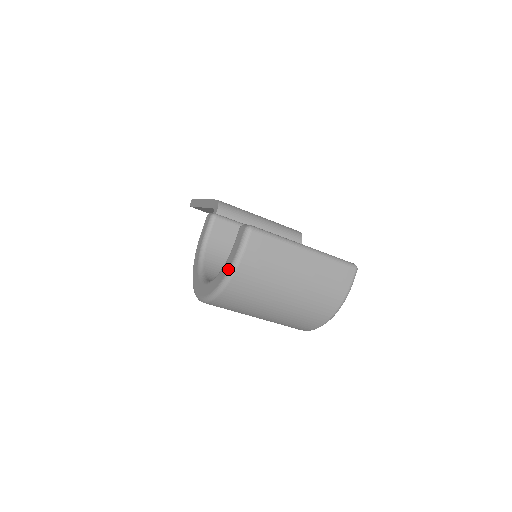
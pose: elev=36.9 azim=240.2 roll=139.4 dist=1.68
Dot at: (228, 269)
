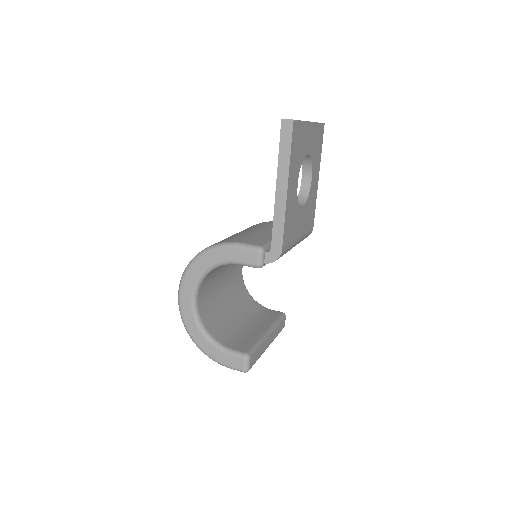
Dot at: (210, 356)
